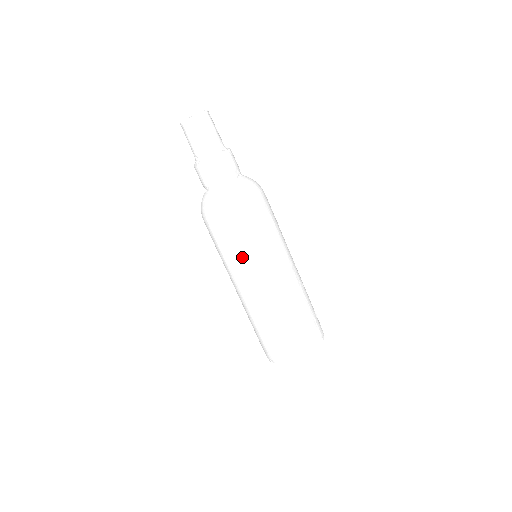
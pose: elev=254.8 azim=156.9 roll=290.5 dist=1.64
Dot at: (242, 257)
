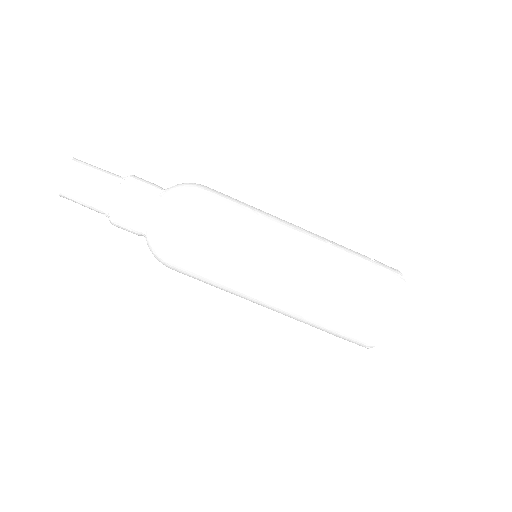
Dot at: (236, 273)
